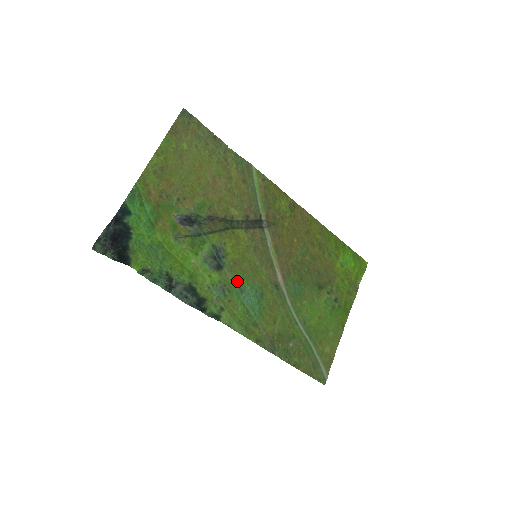
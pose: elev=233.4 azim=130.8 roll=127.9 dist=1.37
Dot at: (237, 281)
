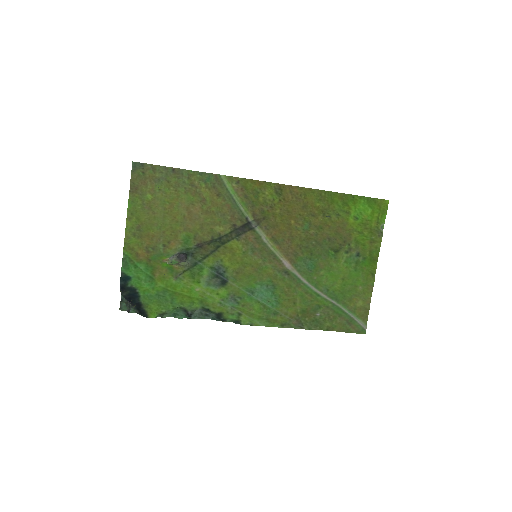
Dot at: (245, 286)
